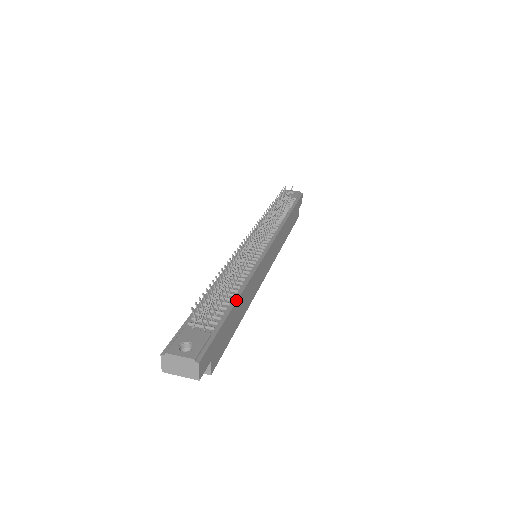
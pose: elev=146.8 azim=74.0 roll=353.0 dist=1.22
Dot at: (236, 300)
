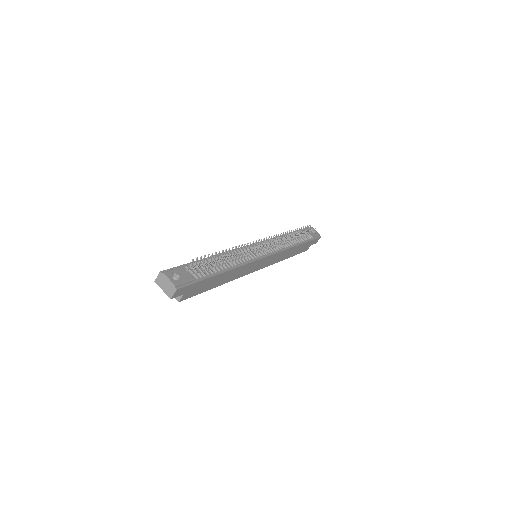
Dot at: (222, 272)
